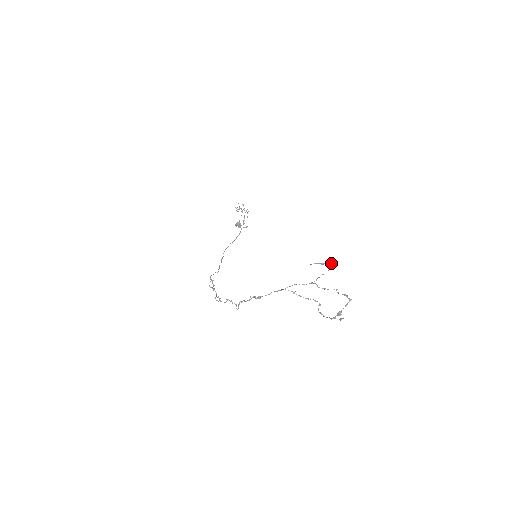
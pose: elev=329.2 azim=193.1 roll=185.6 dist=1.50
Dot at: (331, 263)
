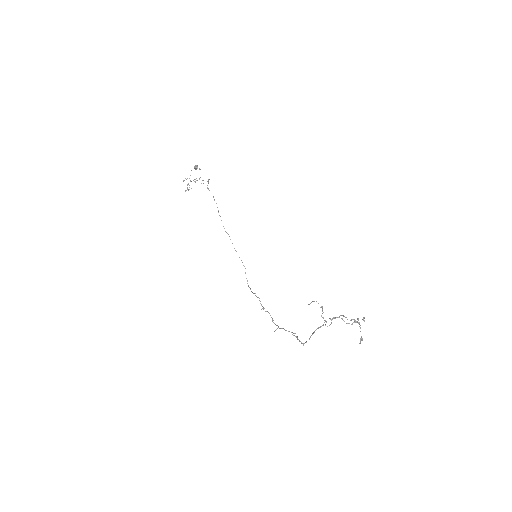
Dot at: occluded
